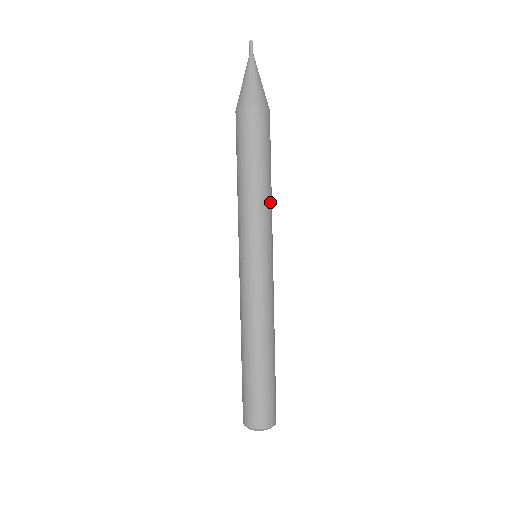
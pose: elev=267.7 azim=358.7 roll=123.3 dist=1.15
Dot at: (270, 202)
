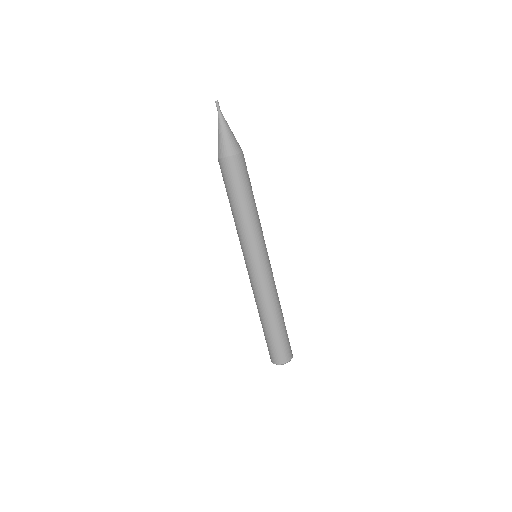
Dot at: (254, 221)
